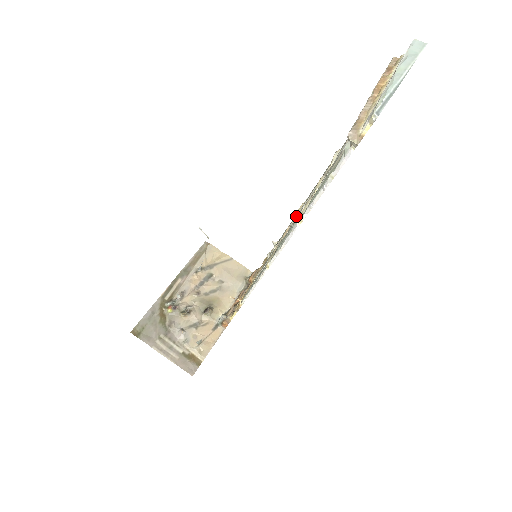
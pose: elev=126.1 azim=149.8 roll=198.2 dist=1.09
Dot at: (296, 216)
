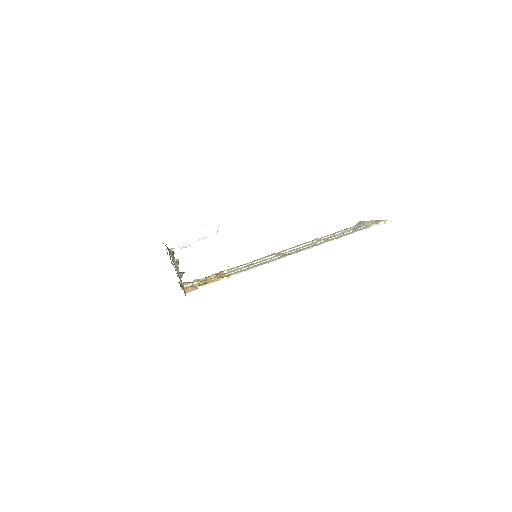
Dot at: (279, 253)
